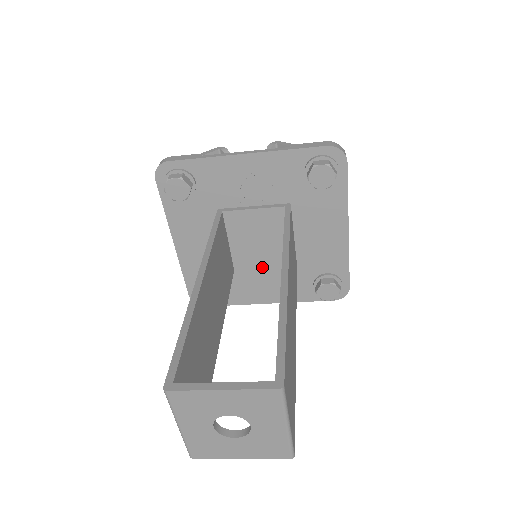
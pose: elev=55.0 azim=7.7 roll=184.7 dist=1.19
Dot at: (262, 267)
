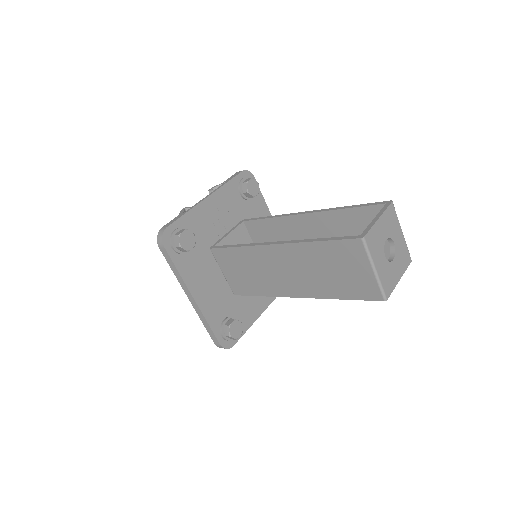
Dot at: occluded
